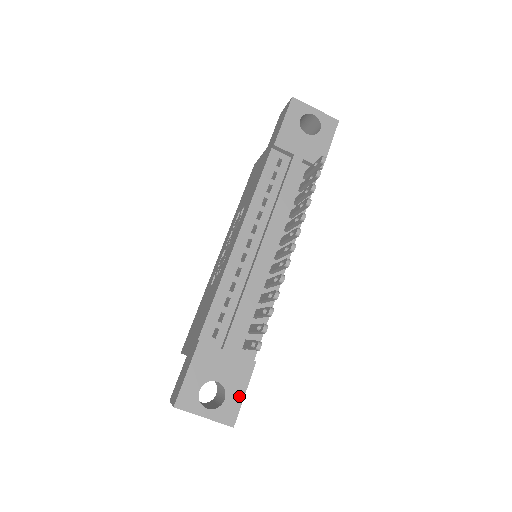
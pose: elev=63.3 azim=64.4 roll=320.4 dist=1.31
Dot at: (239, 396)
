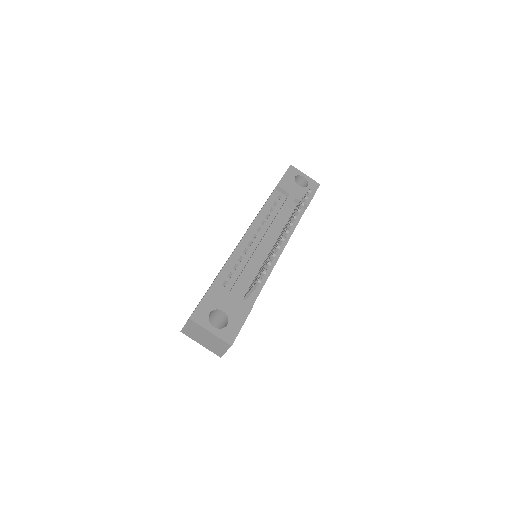
Dot at: (238, 326)
